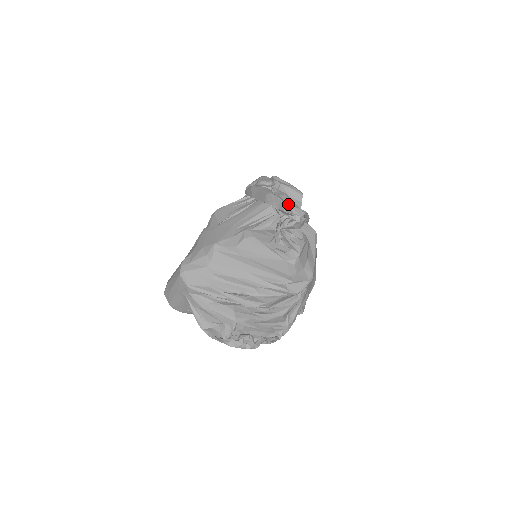
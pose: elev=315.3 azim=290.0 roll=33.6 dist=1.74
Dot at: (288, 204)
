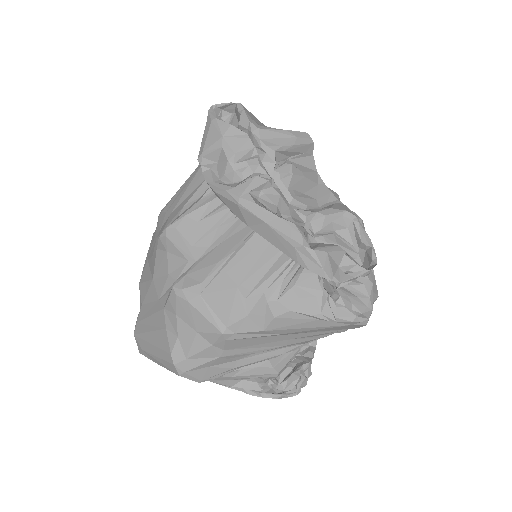
Dot at: (303, 189)
